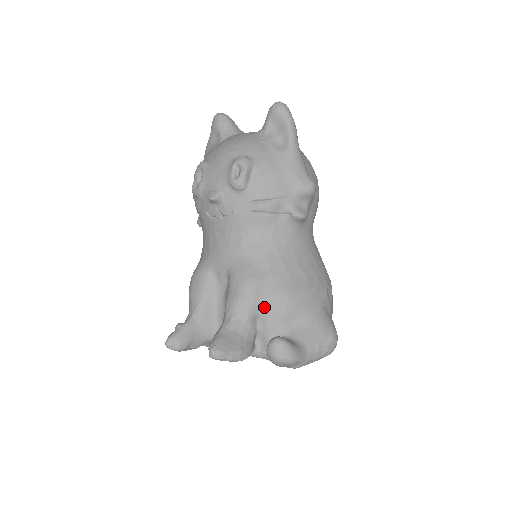
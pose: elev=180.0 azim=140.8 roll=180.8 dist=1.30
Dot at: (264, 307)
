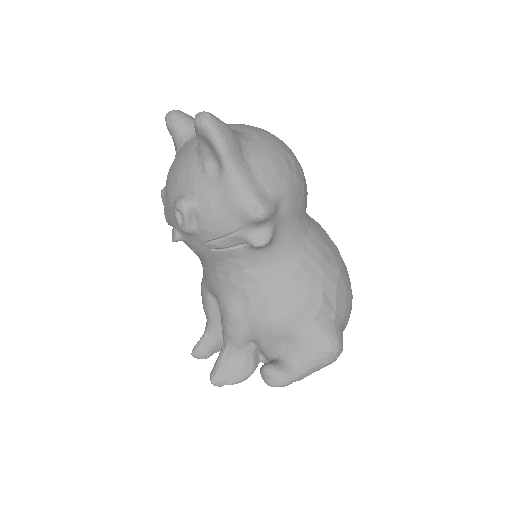
Dot at: (252, 334)
